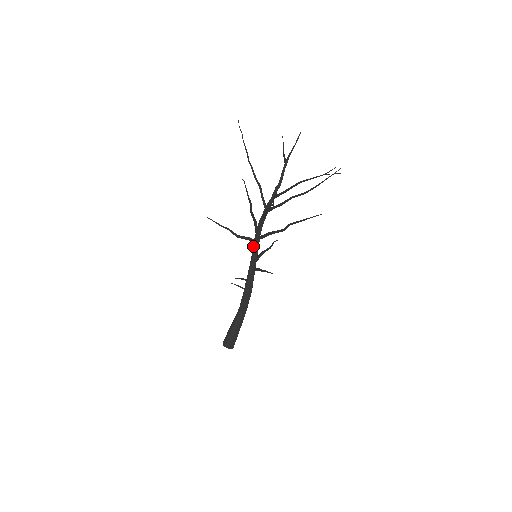
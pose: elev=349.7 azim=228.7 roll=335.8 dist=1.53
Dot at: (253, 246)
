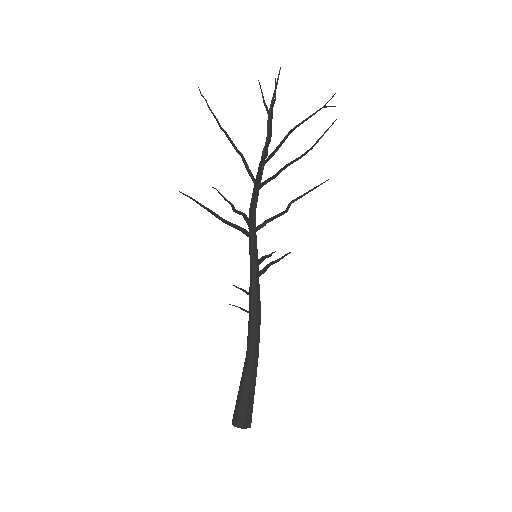
Dot at: (249, 242)
